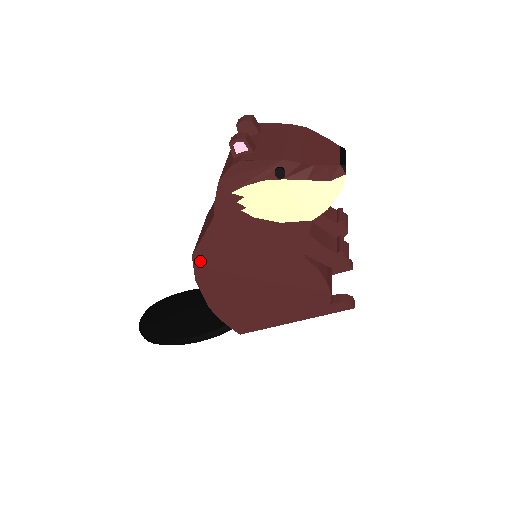
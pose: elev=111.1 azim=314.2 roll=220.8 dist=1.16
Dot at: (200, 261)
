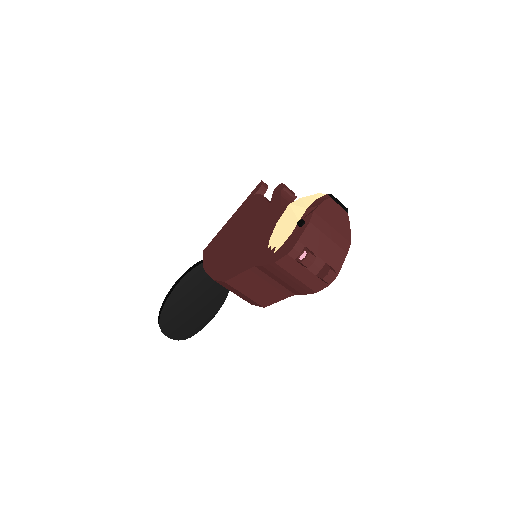
Dot at: occluded
